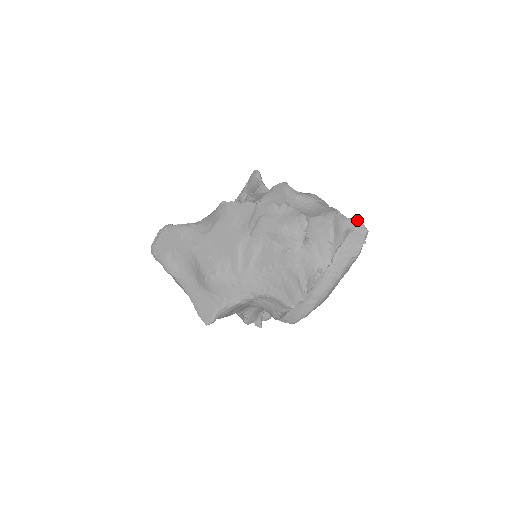
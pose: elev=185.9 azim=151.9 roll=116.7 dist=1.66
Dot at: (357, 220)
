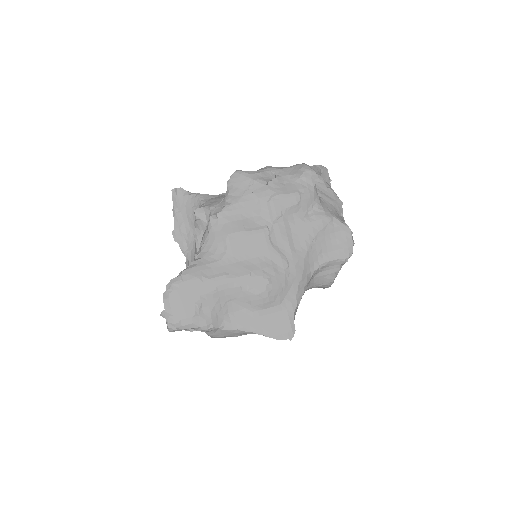
Dot at: (316, 165)
